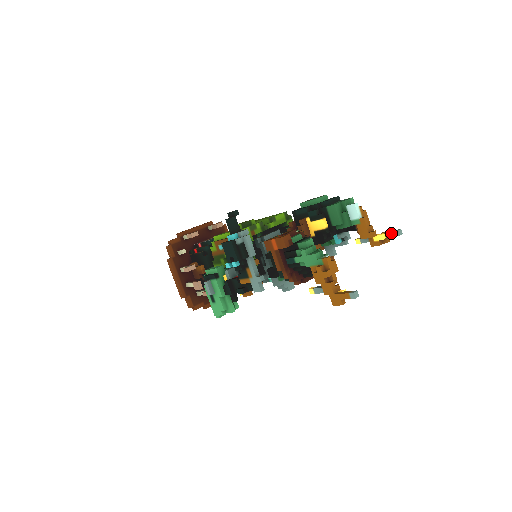
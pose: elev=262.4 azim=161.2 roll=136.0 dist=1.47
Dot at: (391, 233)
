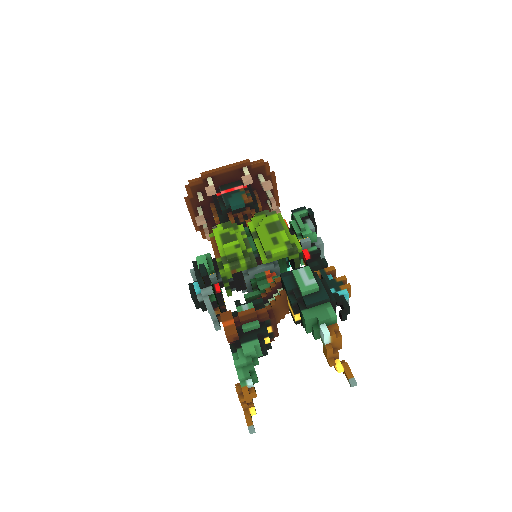
Dot at: (347, 377)
